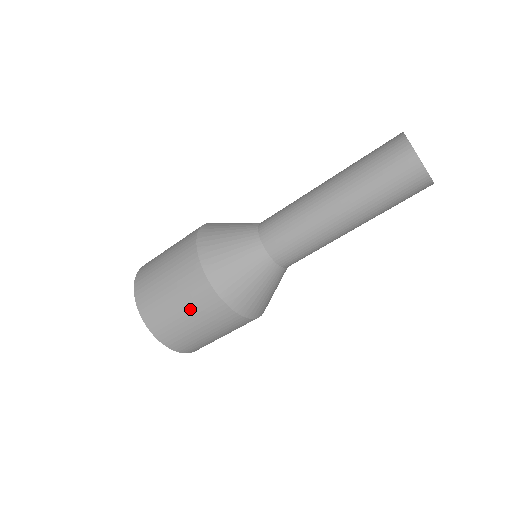
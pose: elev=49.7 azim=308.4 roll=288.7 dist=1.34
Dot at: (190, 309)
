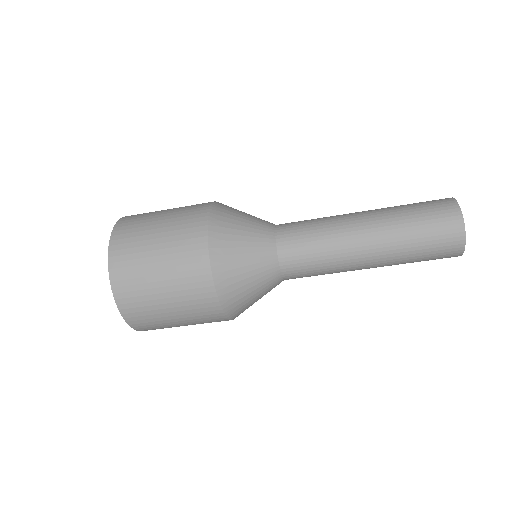
Dot at: (183, 313)
